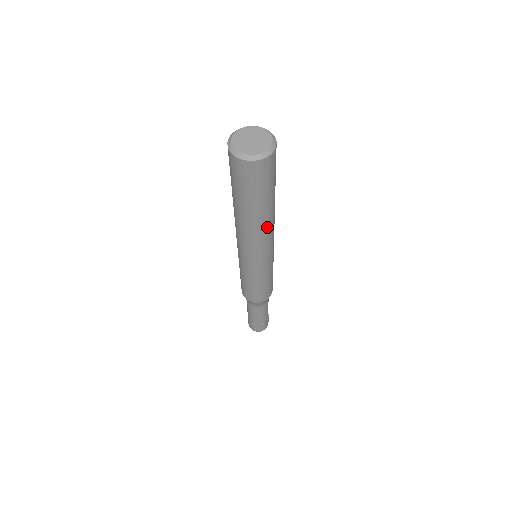
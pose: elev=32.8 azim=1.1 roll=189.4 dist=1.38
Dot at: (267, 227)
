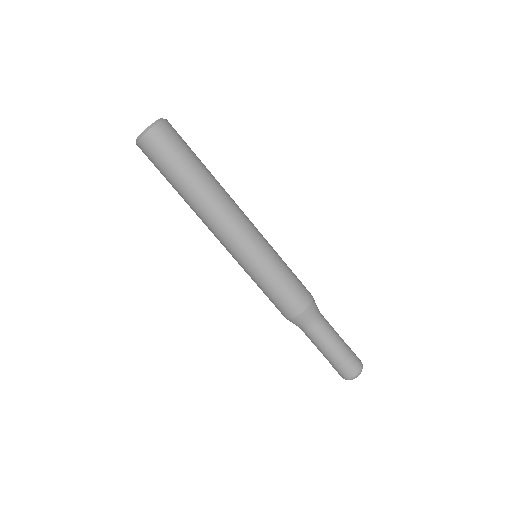
Dot at: (214, 203)
